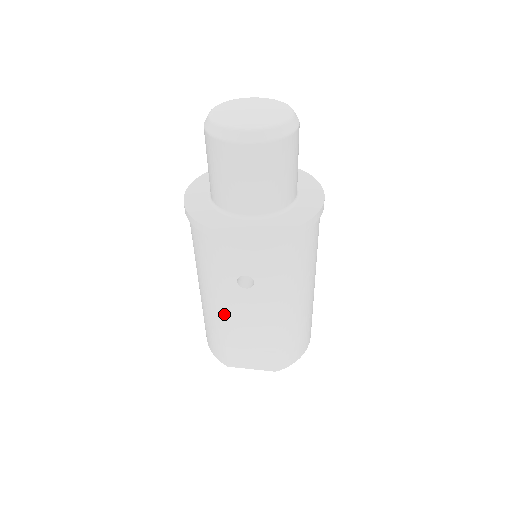
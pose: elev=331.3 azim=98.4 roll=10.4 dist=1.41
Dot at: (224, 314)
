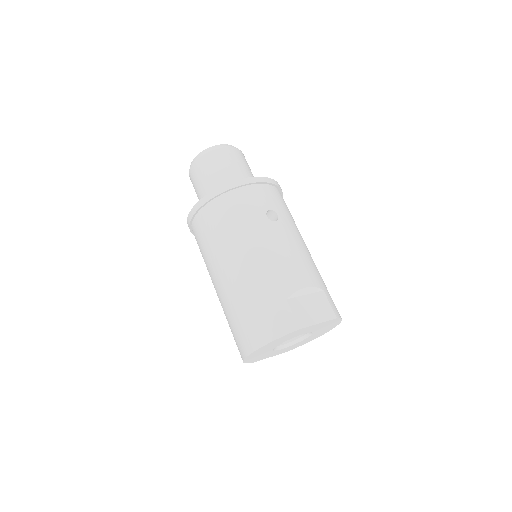
Dot at: (270, 257)
